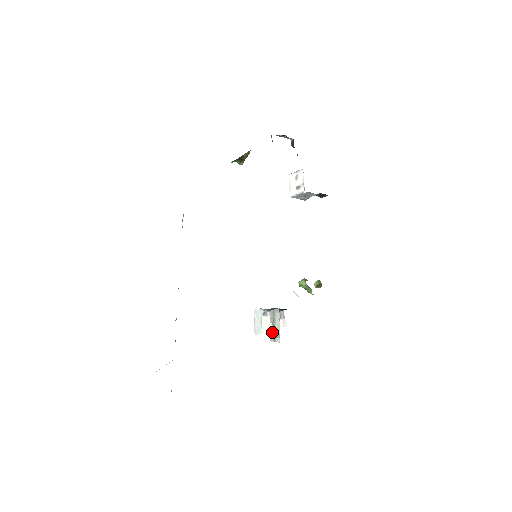
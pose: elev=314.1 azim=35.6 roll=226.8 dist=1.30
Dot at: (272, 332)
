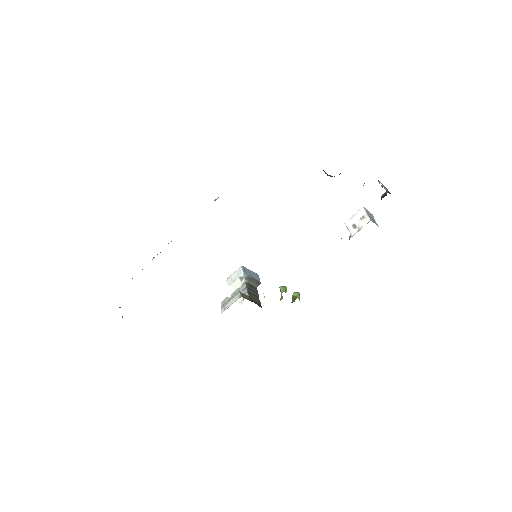
Dot at: (226, 301)
